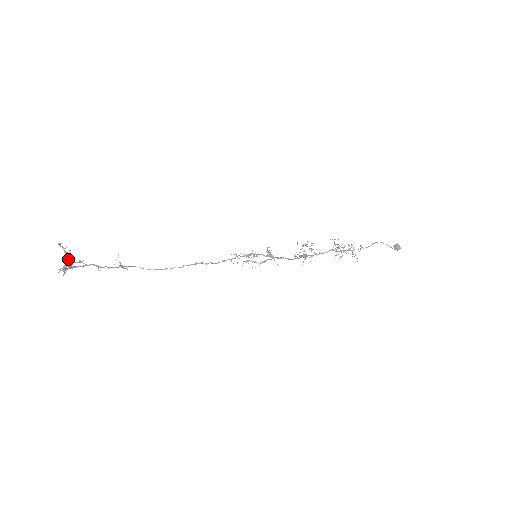
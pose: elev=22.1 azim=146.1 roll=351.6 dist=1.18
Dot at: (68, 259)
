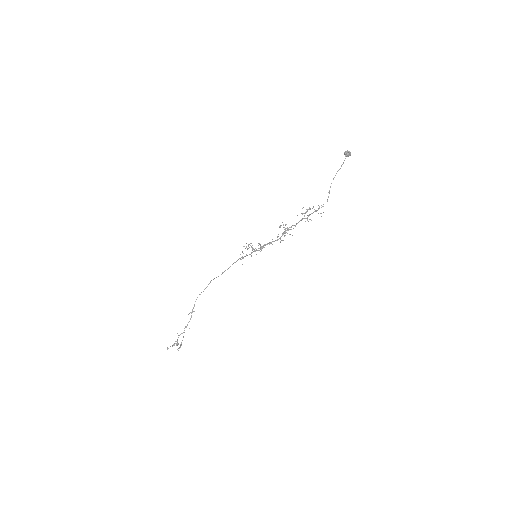
Dot at: (175, 343)
